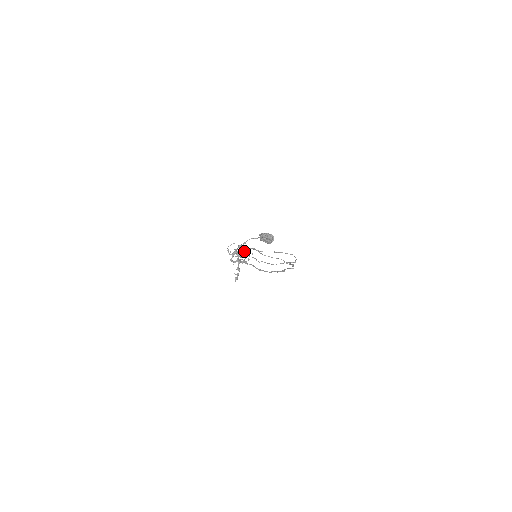
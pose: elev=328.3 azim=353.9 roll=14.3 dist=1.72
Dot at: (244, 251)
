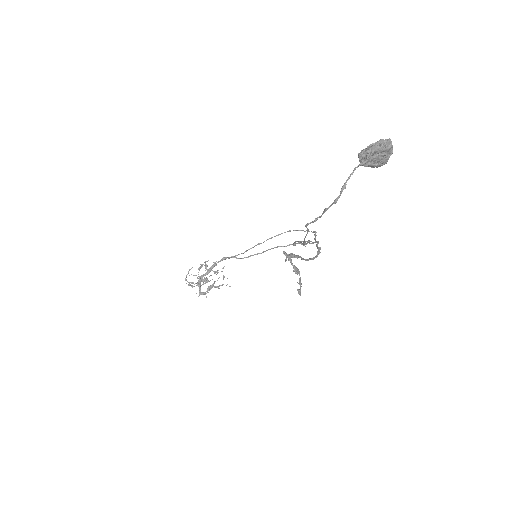
Dot at: (211, 270)
